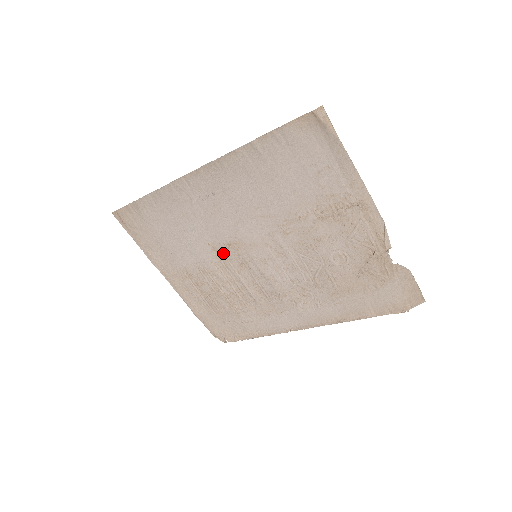
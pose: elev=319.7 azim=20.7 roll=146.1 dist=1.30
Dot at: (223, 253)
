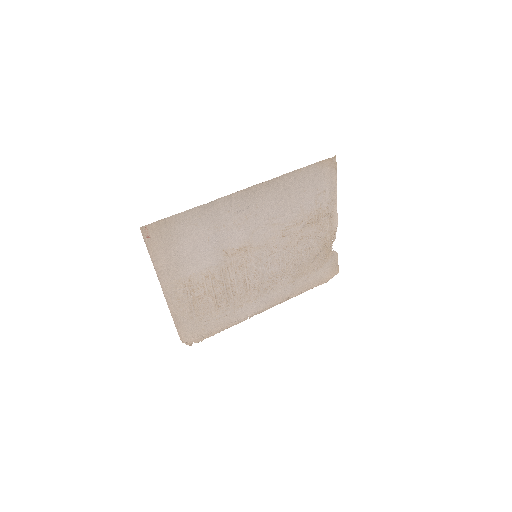
Dot at: (232, 257)
